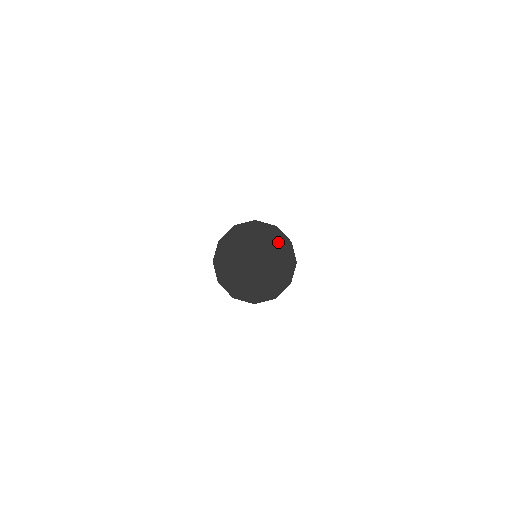
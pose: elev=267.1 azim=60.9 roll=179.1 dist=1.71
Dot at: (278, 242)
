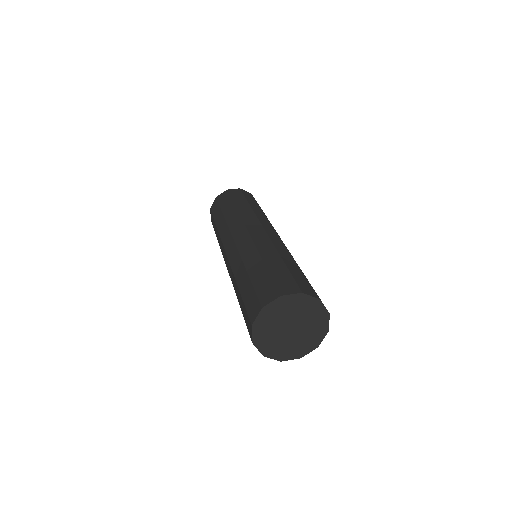
Dot at: (293, 303)
